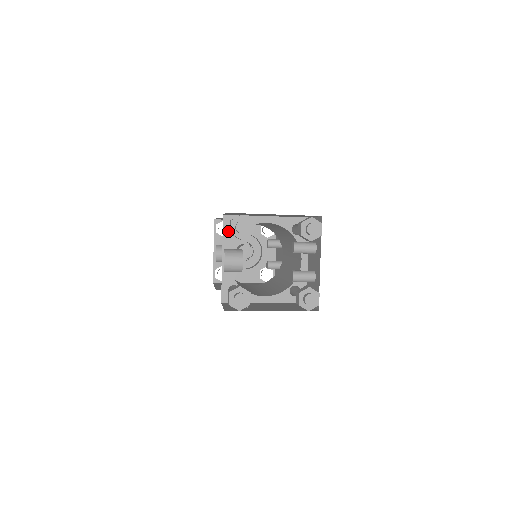
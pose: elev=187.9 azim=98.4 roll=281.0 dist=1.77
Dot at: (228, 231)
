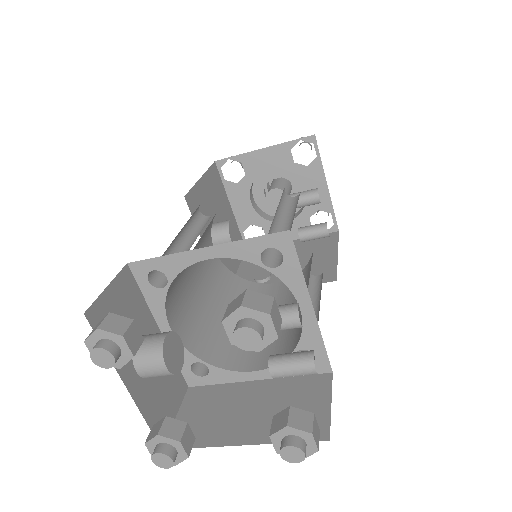
Dot at: (148, 287)
